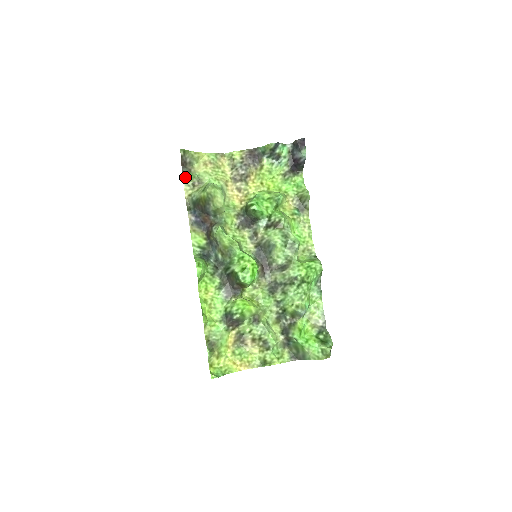
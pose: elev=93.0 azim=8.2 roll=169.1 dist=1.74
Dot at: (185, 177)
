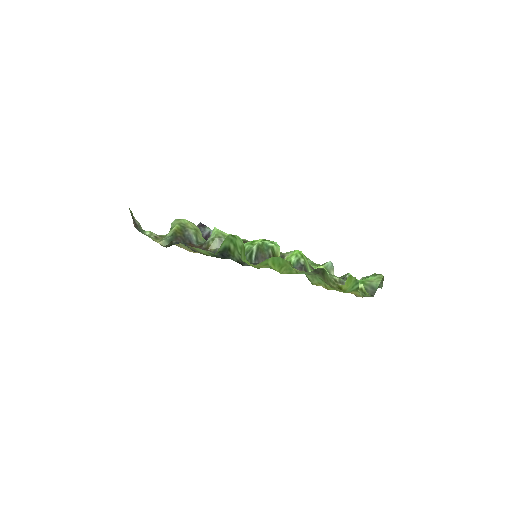
Dot at: (144, 233)
